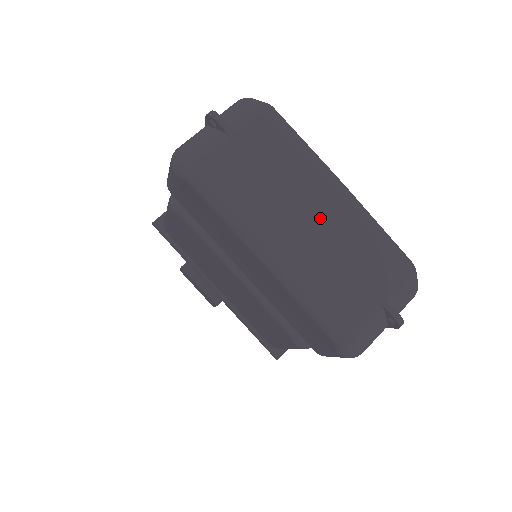
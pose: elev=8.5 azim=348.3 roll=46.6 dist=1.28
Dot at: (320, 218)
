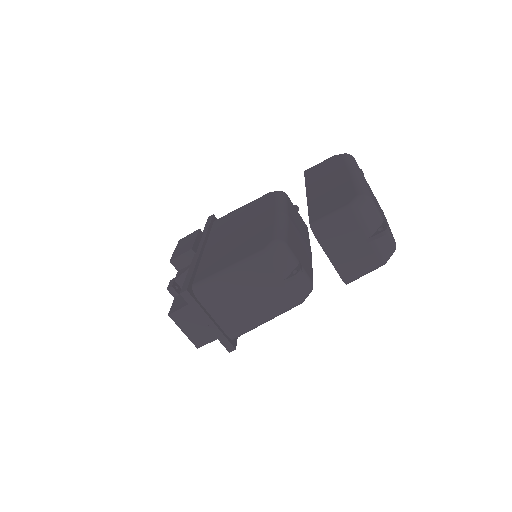
Dot at: occluded
